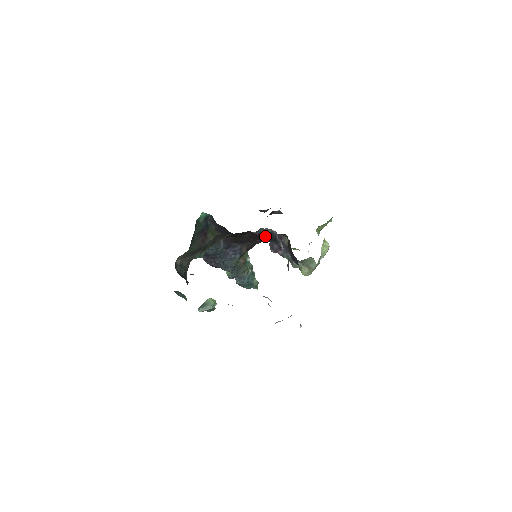
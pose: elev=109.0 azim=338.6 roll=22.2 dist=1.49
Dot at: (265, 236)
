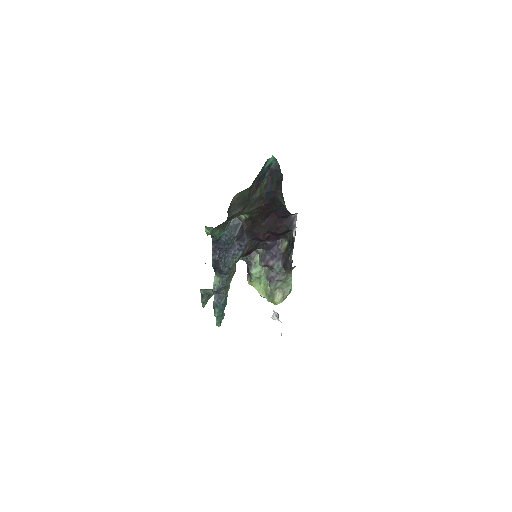
Dot at: (282, 222)
